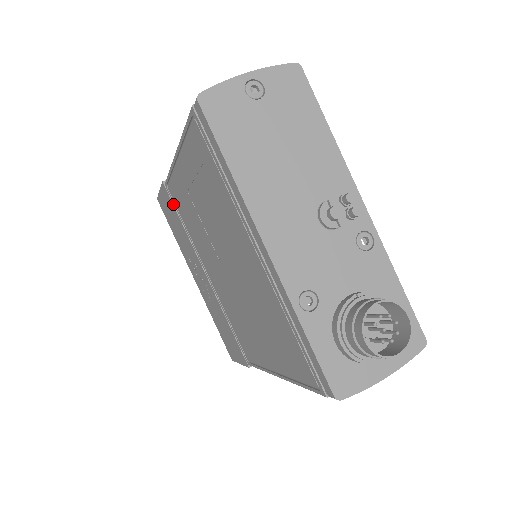
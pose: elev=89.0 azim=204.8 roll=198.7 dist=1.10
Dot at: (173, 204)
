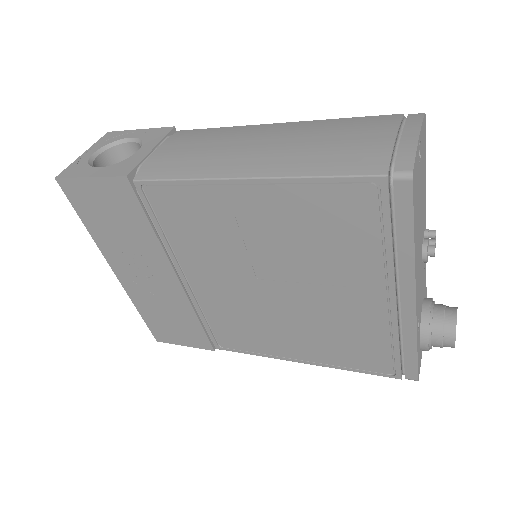
Dot at: (141, 204)
